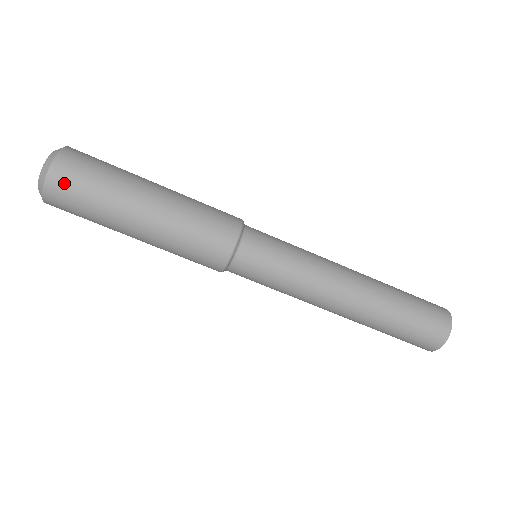
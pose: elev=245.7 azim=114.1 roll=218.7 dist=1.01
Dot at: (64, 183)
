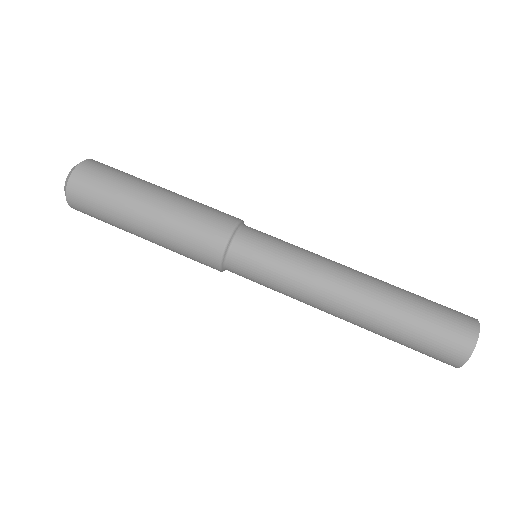
Dot at: (80, 189)
